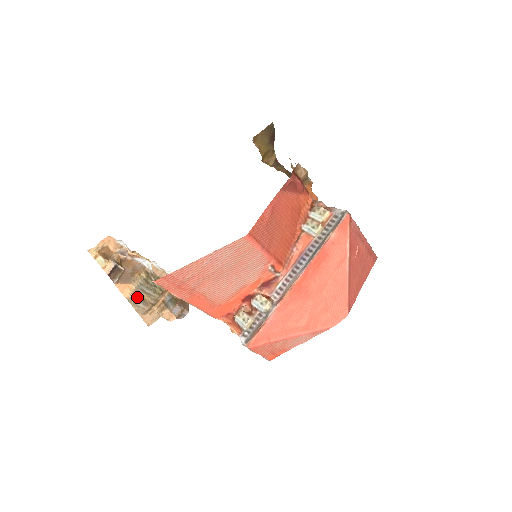
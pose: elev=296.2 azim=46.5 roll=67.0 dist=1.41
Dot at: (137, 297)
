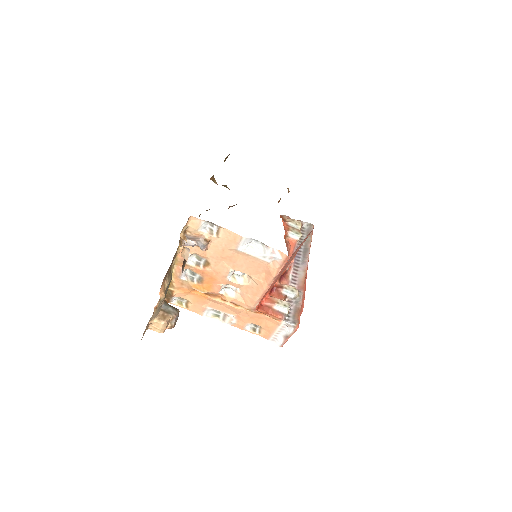
Dot at: (164, 298)
